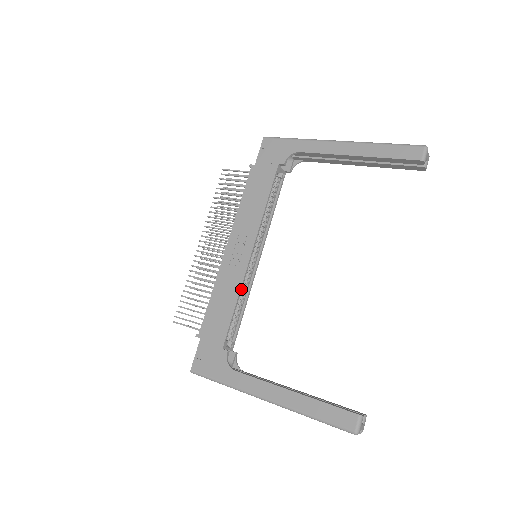
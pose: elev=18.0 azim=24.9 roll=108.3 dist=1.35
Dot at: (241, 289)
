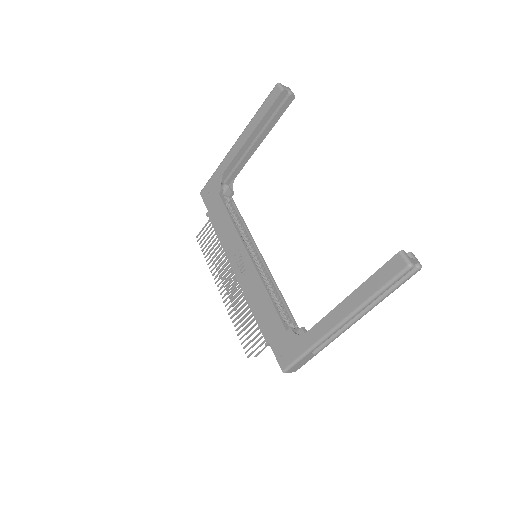
Dot at: (263, 282)
